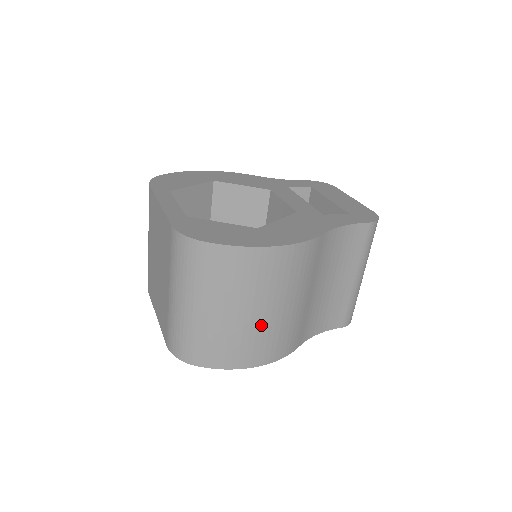
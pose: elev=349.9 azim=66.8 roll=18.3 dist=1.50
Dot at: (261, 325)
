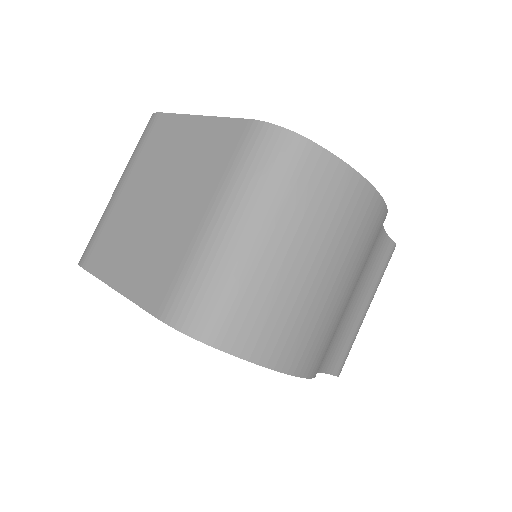
Dot at: (323, 302)
